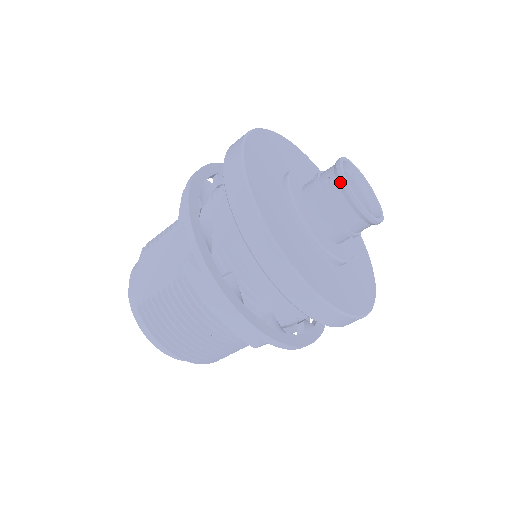
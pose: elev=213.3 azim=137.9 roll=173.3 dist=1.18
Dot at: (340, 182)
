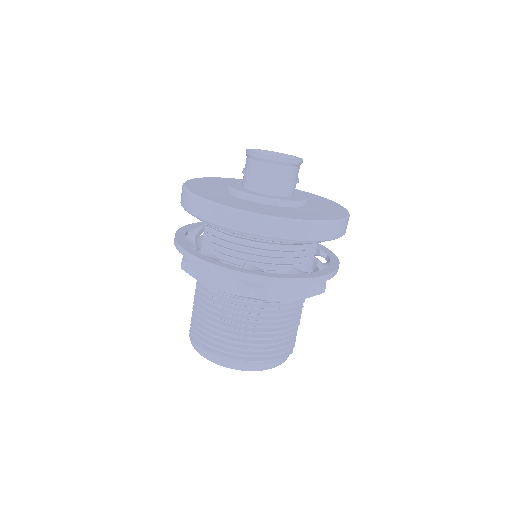
Dot at: (247, 155)
